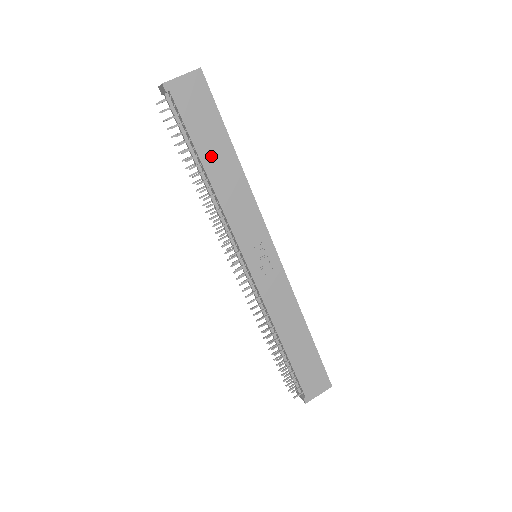
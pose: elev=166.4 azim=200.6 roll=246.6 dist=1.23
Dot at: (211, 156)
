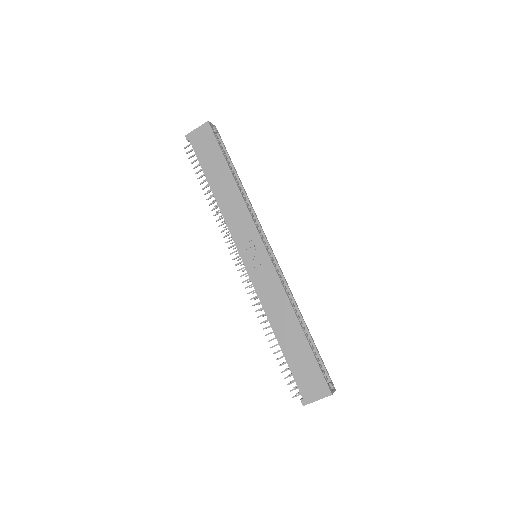
Dot at: (215, 178)
